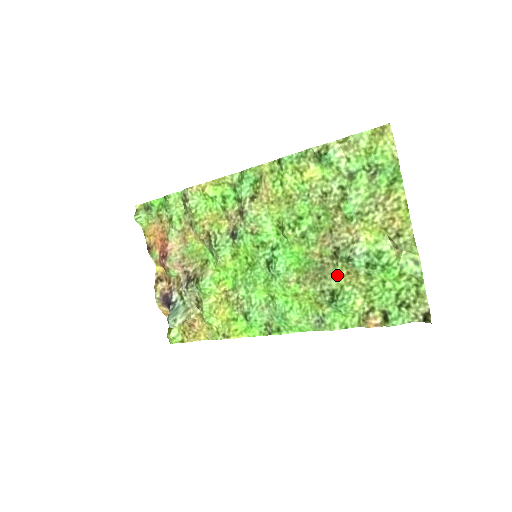
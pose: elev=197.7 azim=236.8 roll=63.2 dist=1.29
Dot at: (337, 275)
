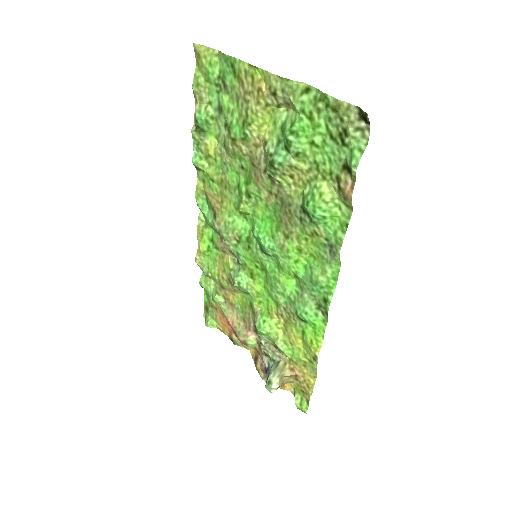
Dot at: (291, 191)
